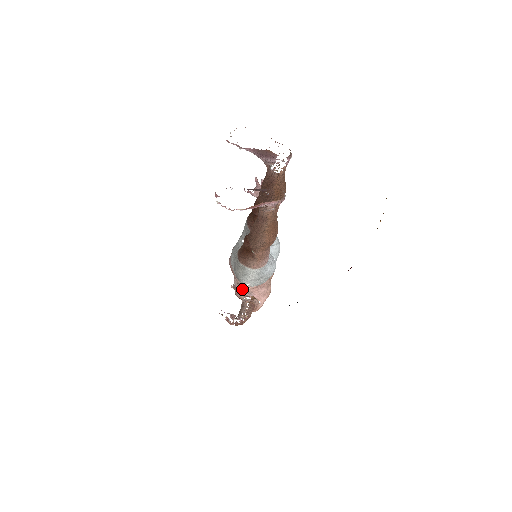
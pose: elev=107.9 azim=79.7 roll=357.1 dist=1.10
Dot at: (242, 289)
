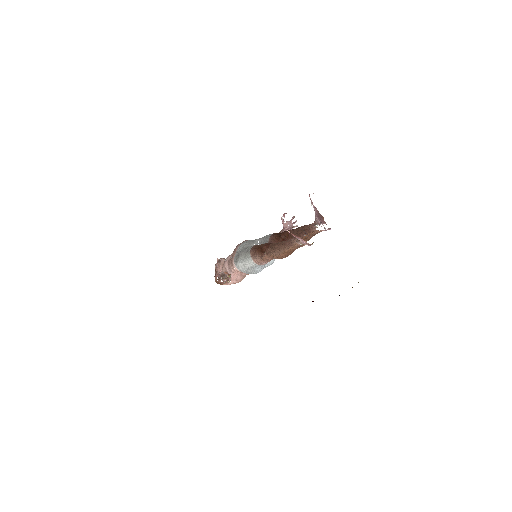
Dot at: (229, 266)
